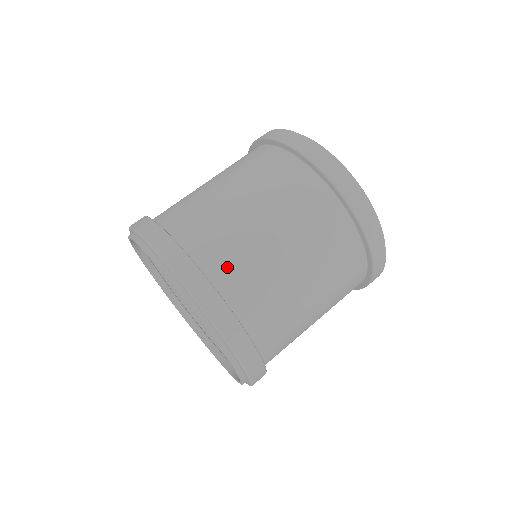
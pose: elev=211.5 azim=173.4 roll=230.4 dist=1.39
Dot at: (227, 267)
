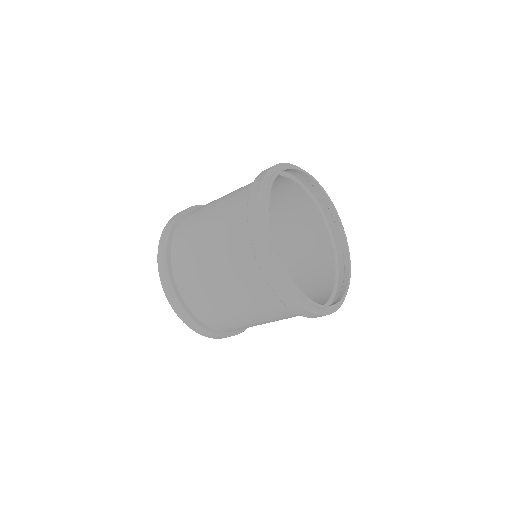
Dot at: (181, 242)
